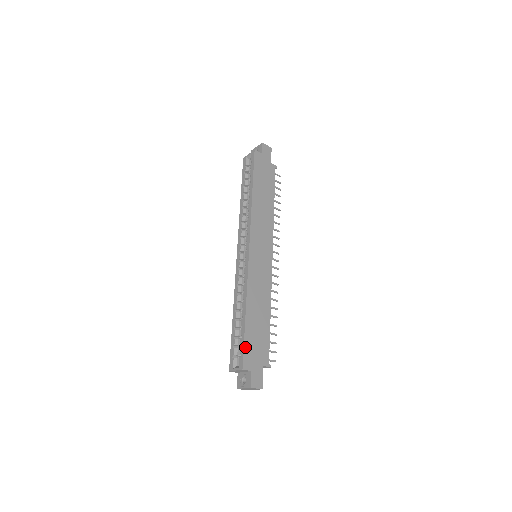
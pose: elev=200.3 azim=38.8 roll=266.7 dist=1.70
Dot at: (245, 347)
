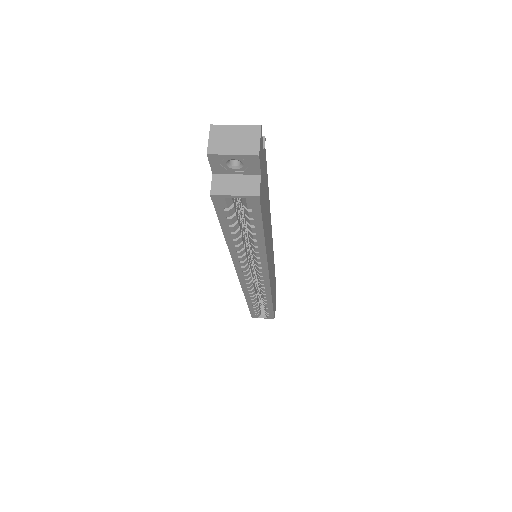
Dot at: occluded
